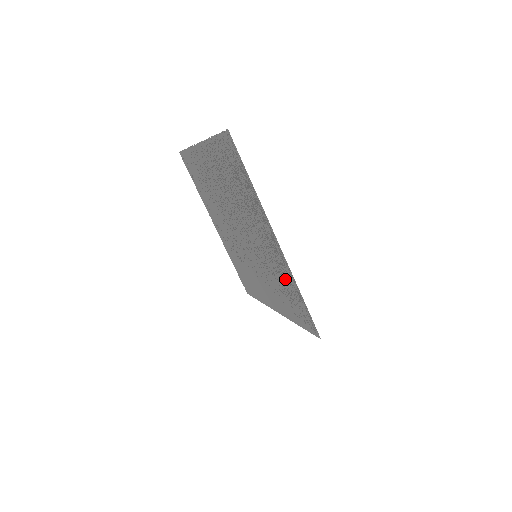
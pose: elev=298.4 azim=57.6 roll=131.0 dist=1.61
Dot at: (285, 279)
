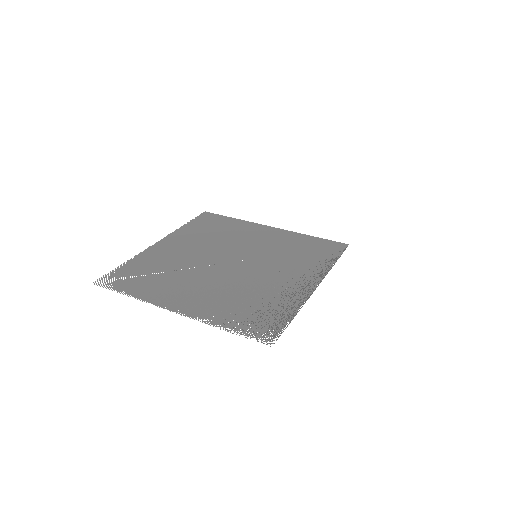
Dot at: (311, 263)
